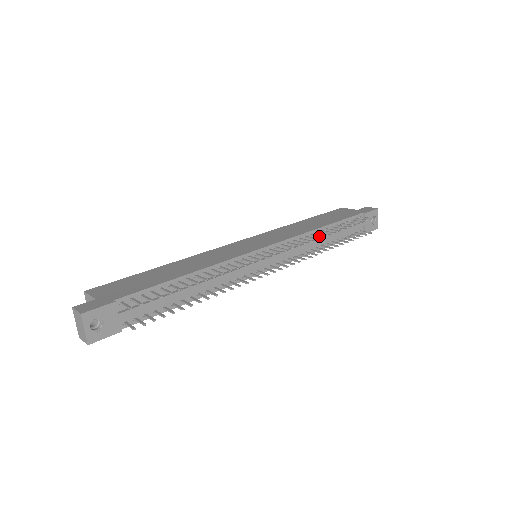
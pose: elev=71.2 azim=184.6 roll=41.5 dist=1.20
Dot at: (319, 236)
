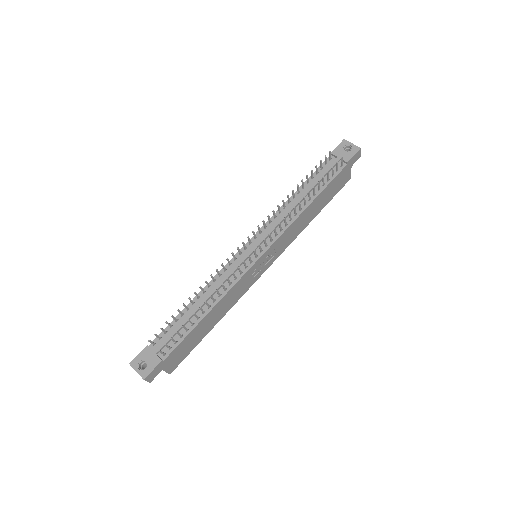
Dot at: occluded
